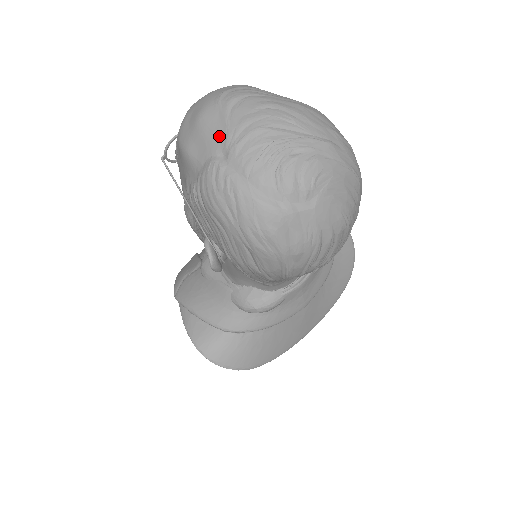
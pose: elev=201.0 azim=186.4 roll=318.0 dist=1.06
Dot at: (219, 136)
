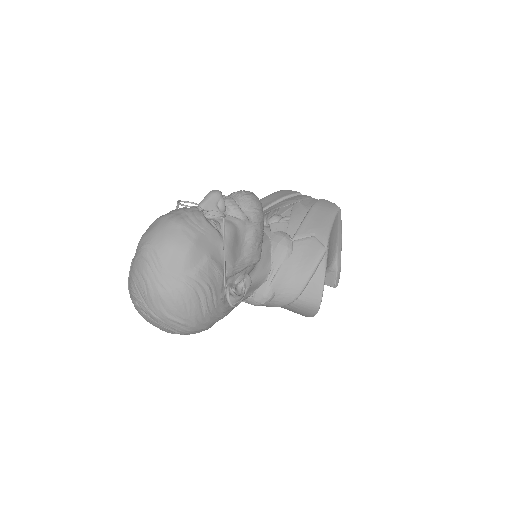
Dot at: occluded
